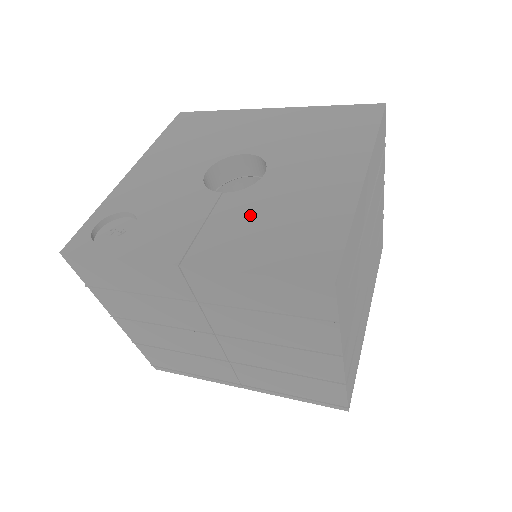
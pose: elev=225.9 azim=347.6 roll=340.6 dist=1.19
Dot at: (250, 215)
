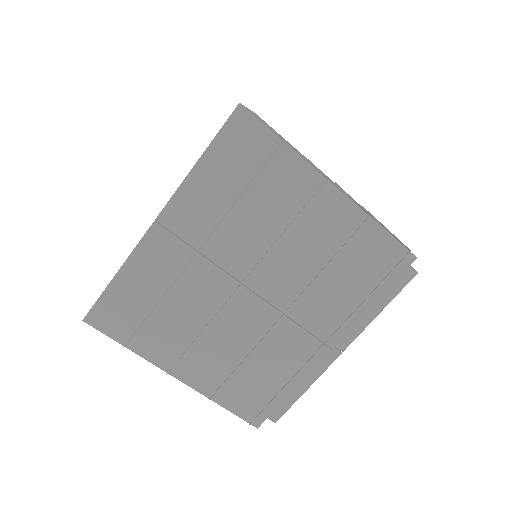
Dot at: occluded
